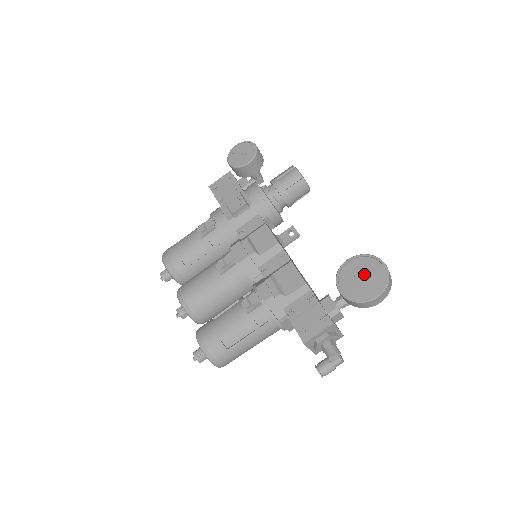
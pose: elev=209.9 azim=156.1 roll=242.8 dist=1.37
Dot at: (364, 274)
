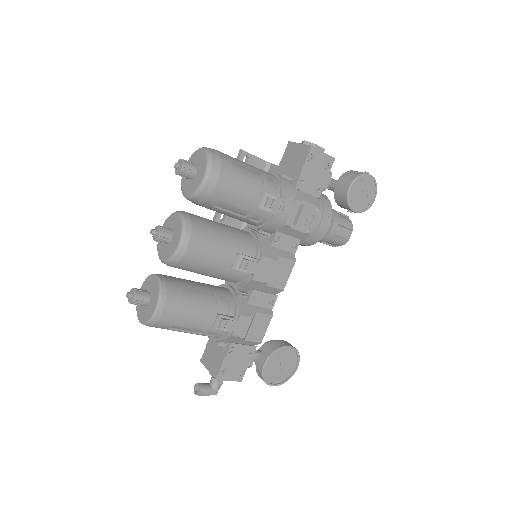
Dot at: (285, 365)
